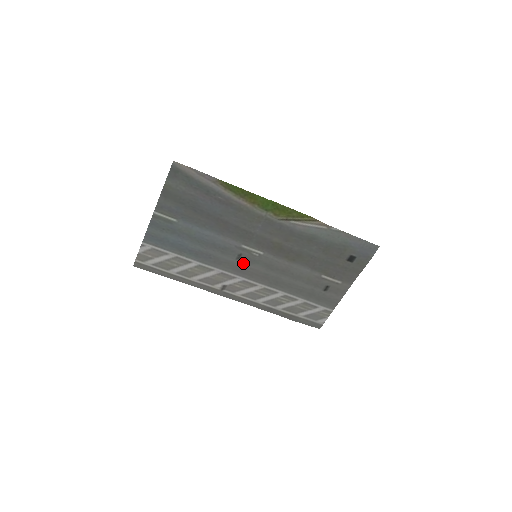
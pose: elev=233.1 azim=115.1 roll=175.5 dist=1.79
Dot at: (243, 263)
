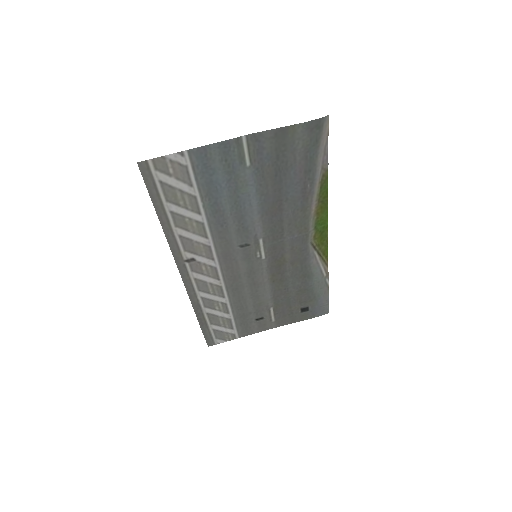
Dot at: (238, 253)
